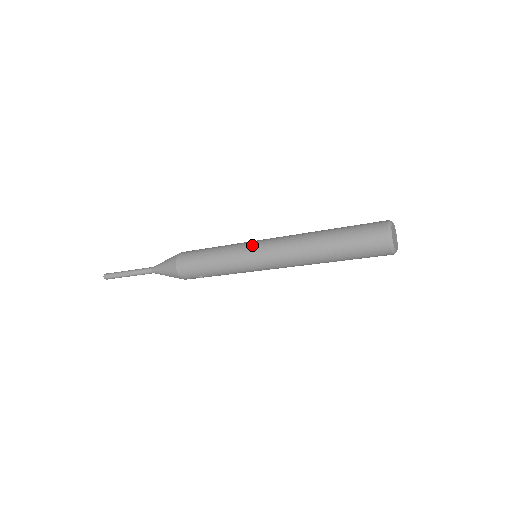
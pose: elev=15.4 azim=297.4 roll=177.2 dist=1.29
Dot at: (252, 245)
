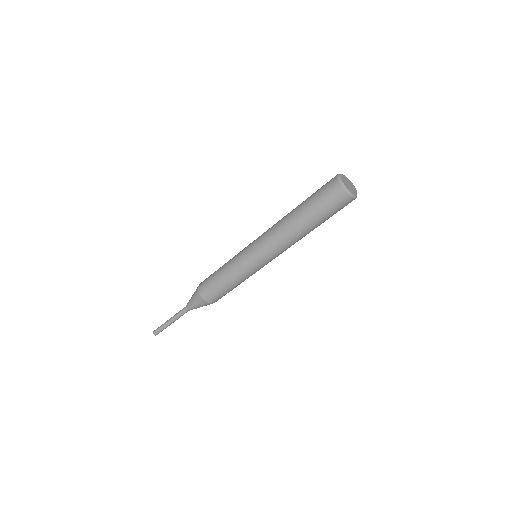
Dot at: (248, 247)
